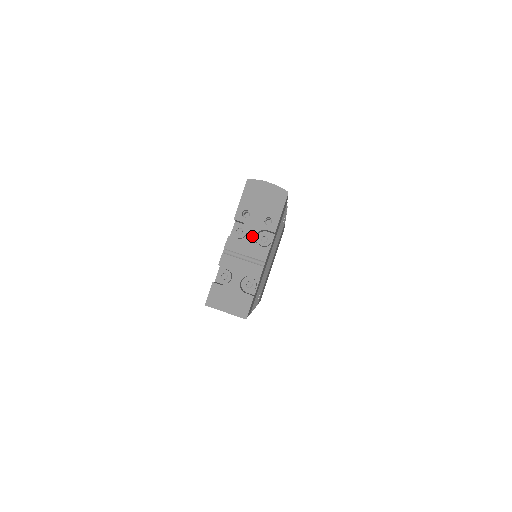
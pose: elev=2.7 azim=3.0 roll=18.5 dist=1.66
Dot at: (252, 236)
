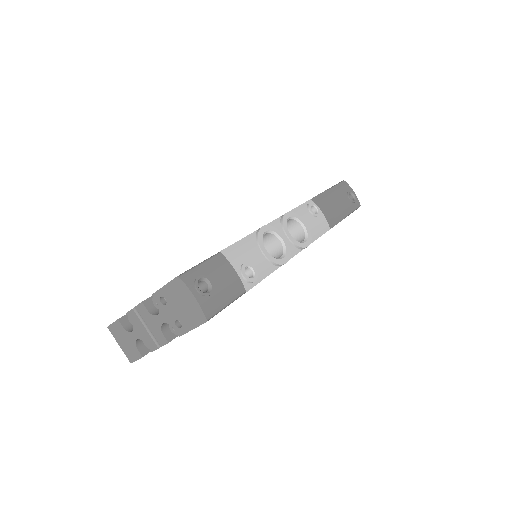
Dot at: (160, 321)
